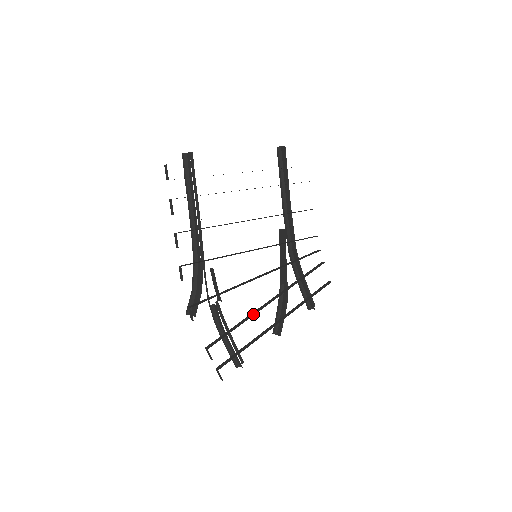
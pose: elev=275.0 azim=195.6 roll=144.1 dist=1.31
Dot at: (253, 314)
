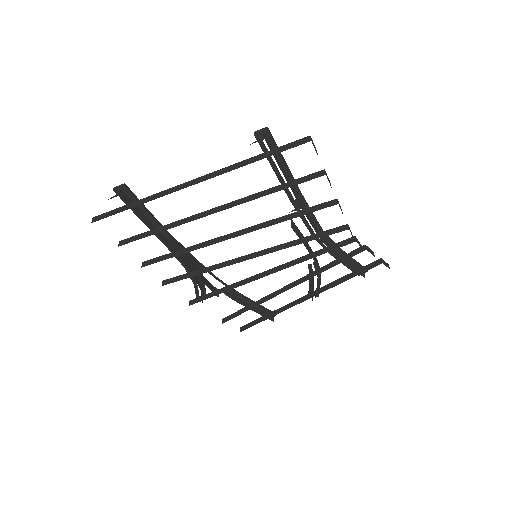
Dot at: (266, 299)
